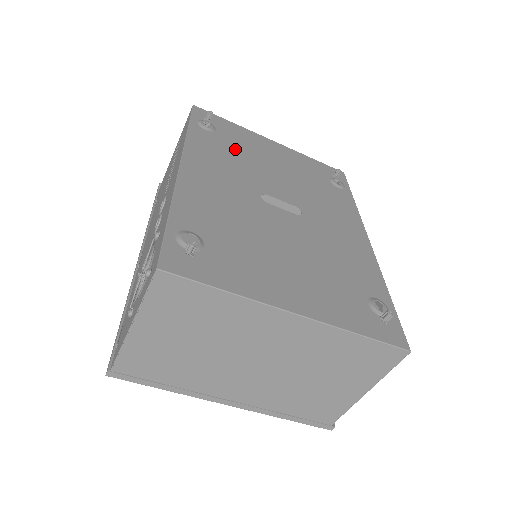
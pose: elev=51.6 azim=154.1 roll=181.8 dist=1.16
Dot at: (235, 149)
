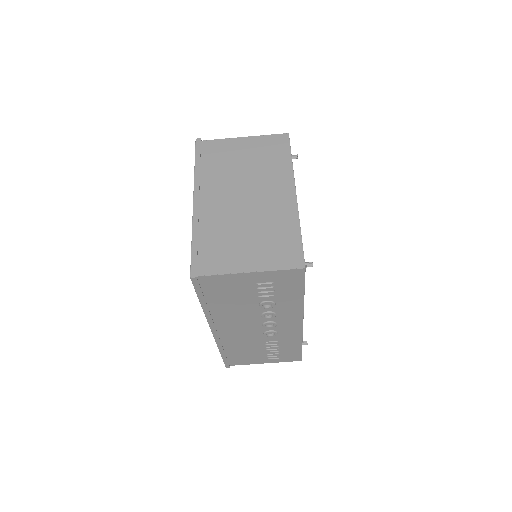
Dot at: occluded
